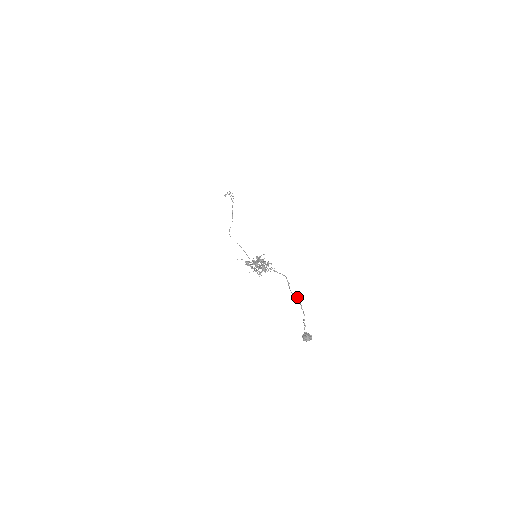
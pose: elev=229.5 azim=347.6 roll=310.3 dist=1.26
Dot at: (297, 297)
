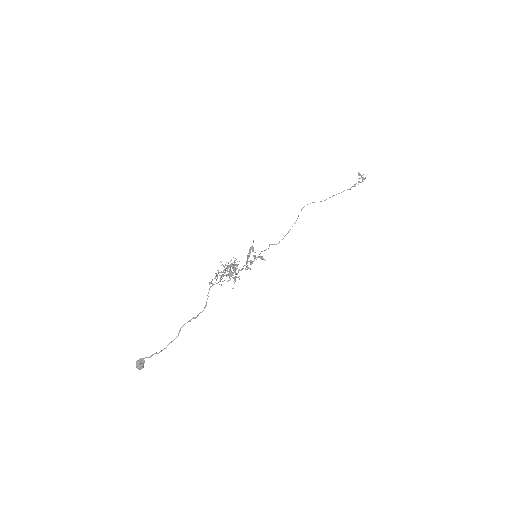
Dot at: (178, 335)
